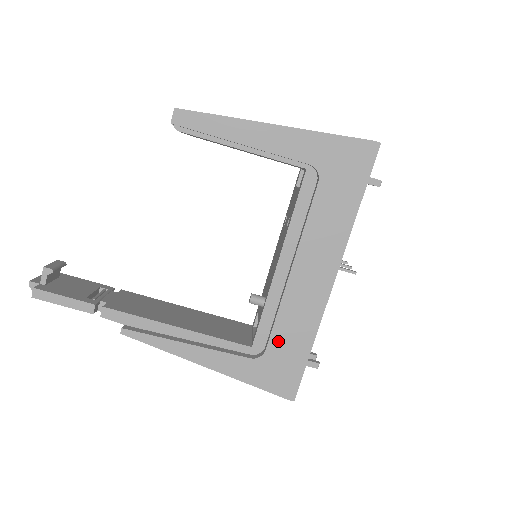
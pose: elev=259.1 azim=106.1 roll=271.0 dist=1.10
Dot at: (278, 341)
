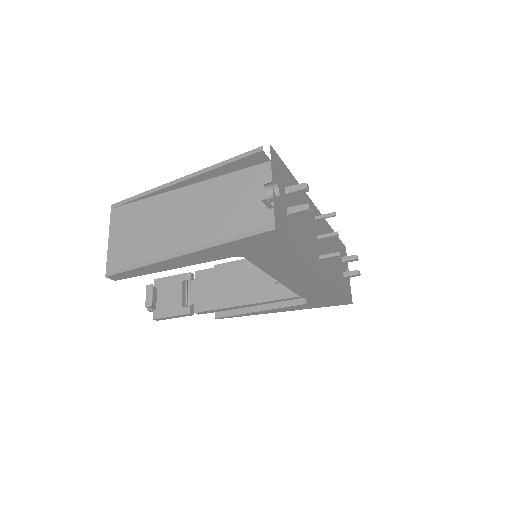
Dot at: (313, 297)
